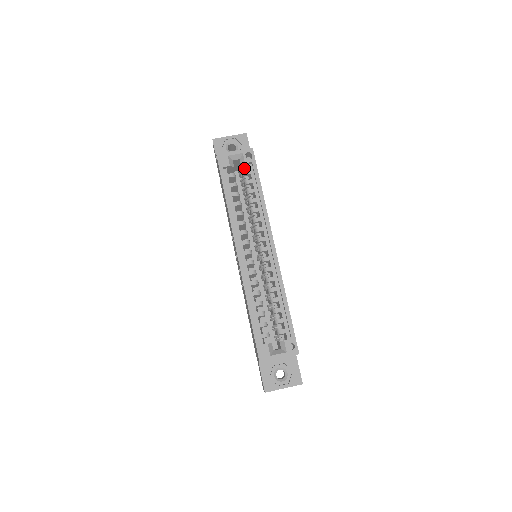
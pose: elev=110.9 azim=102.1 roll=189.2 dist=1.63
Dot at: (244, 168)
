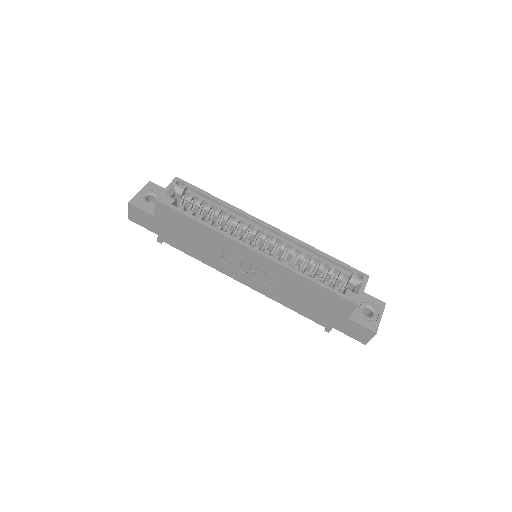
Dot at: (185, 196)
